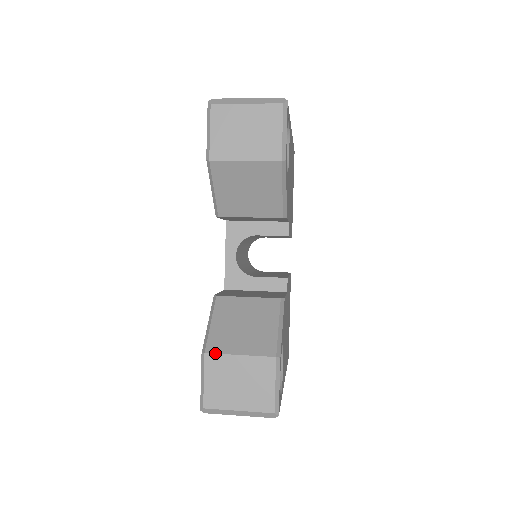
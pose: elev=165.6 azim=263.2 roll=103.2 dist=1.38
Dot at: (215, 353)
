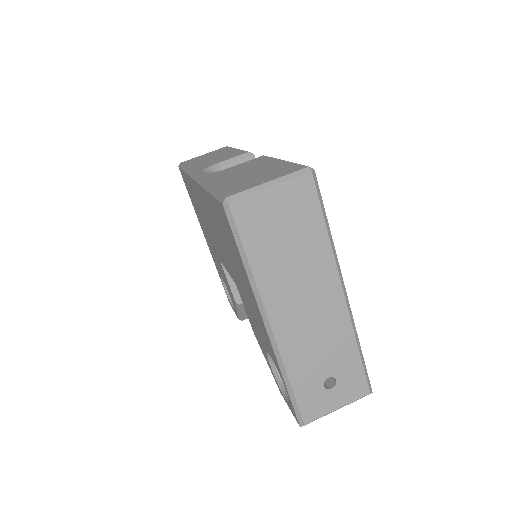
Dot at: occluded
